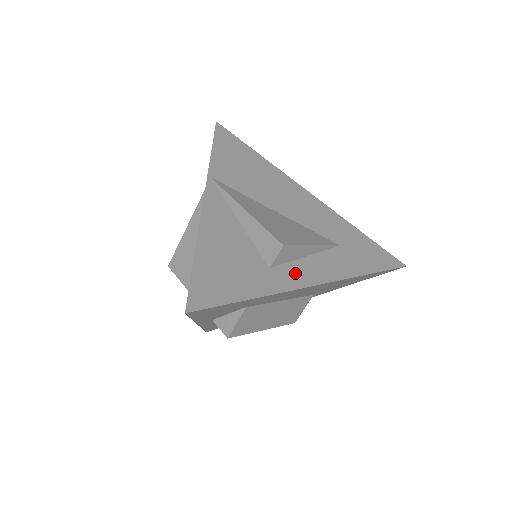
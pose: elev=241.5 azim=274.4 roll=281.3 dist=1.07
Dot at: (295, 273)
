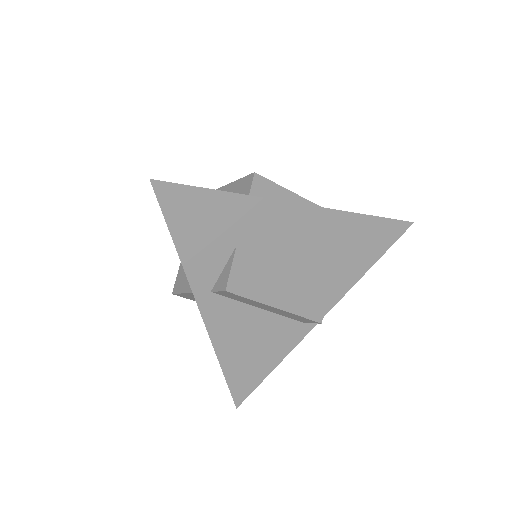
Dot at: occluded
